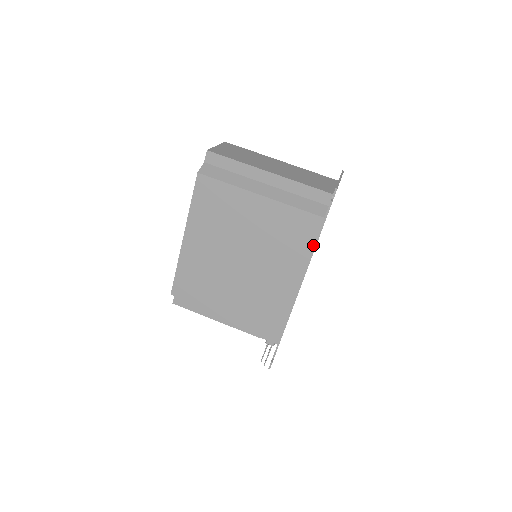
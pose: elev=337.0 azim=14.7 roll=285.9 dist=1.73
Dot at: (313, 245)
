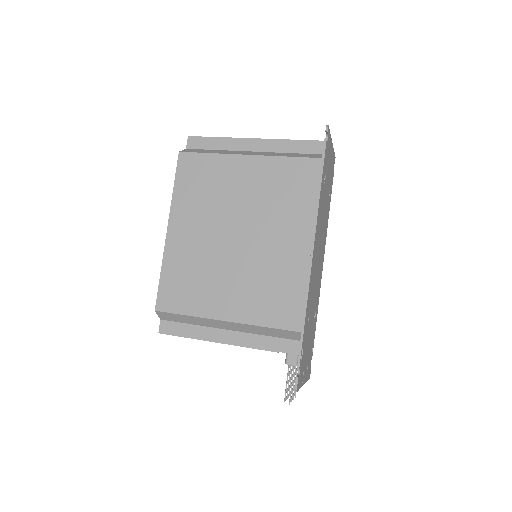
Dot at: (317, 193)
